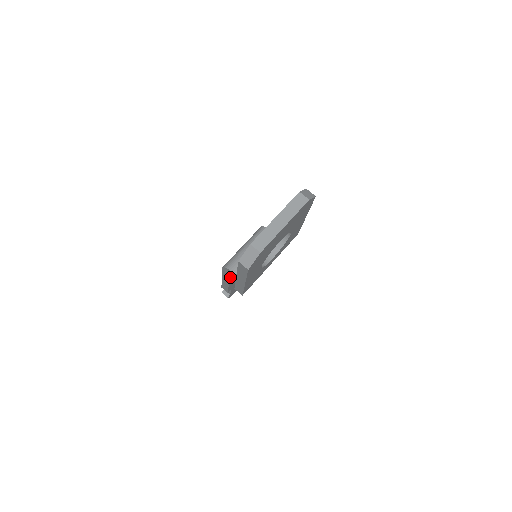
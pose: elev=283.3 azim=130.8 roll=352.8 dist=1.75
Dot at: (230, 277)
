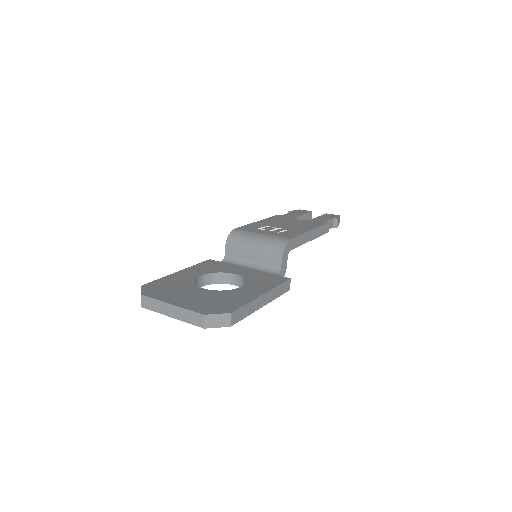
Dot at: occluded
